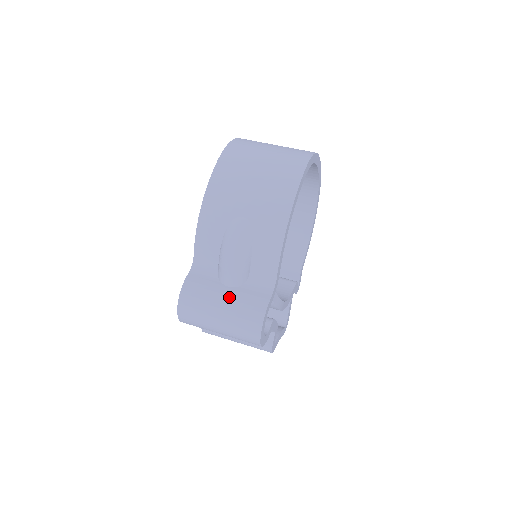
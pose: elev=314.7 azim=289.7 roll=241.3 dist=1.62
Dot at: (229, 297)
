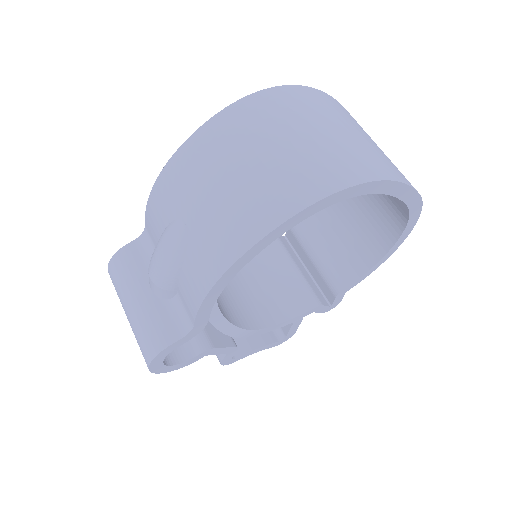
Dot at: (142, 303)
